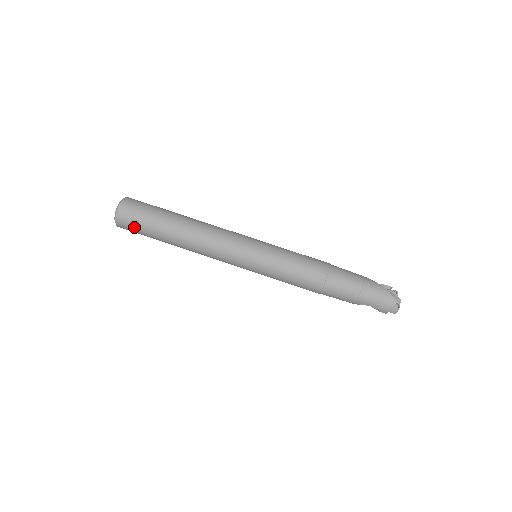
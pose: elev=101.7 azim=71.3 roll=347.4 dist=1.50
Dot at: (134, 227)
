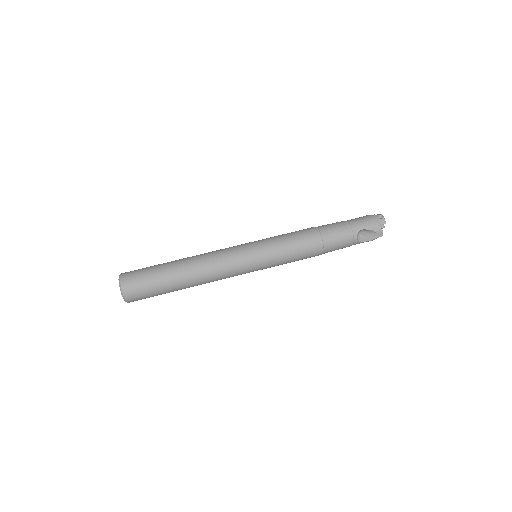
Dot at: (140, 282)
